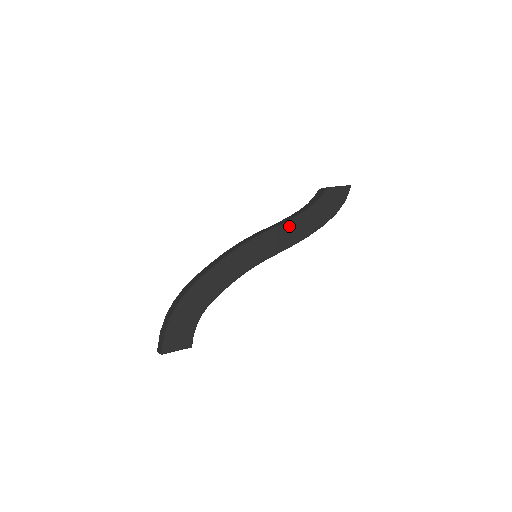
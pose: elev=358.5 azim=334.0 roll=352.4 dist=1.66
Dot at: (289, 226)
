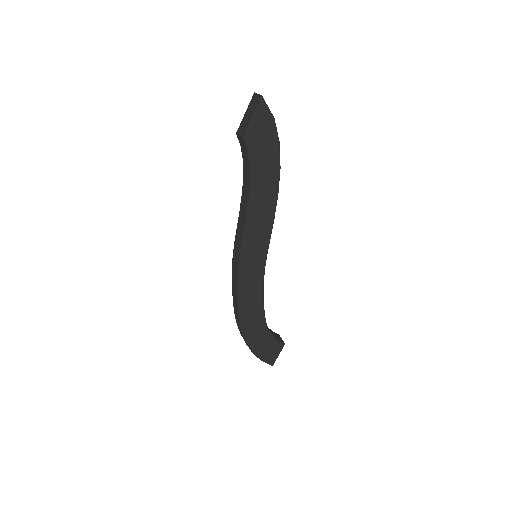
Dot at: (253, 215)
